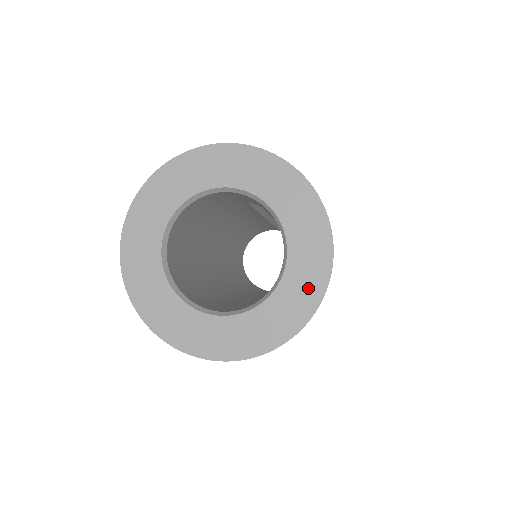
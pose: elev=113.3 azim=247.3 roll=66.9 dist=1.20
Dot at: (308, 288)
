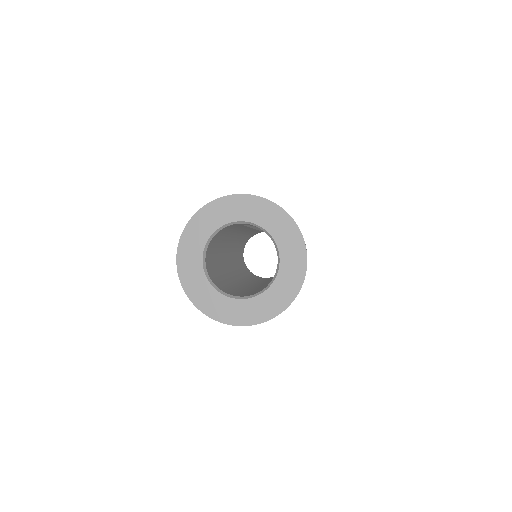
Dot at: (296, 266)
